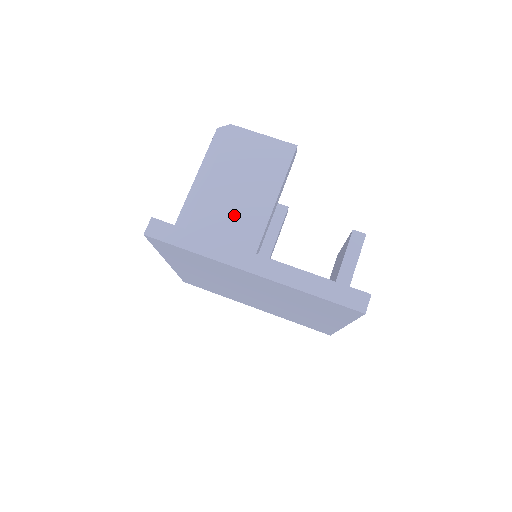
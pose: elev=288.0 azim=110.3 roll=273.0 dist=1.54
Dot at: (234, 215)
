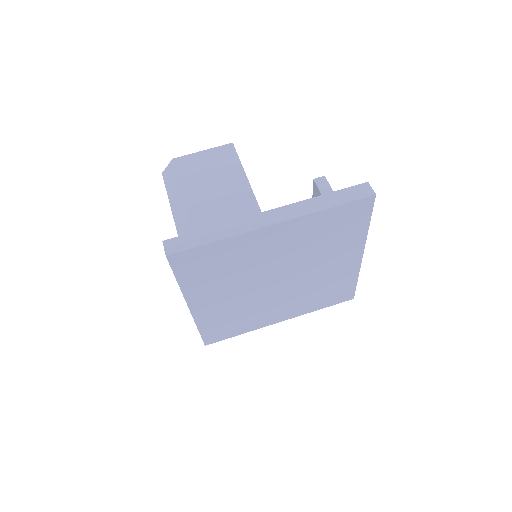
Dot at: (225, 206)
